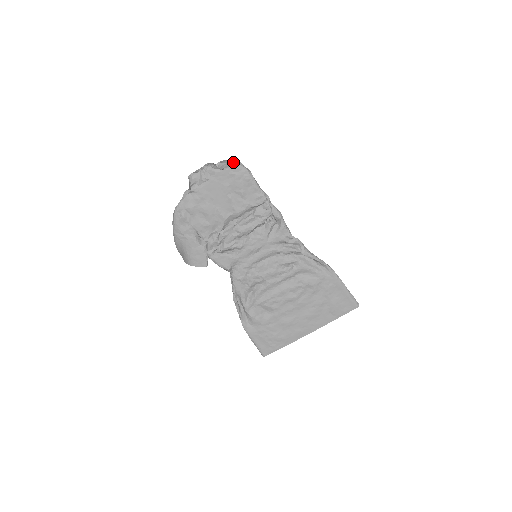
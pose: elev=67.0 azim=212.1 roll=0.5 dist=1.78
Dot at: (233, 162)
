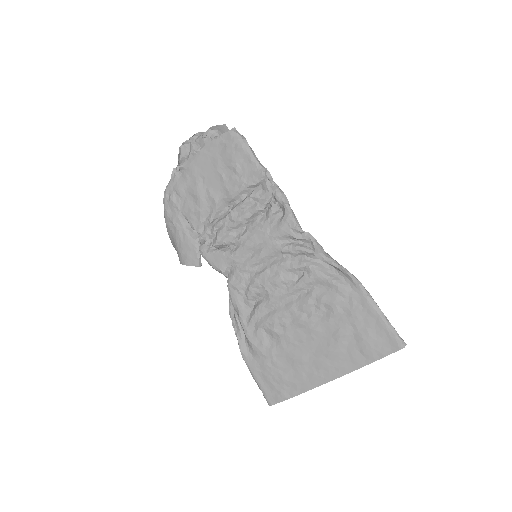
Dot at: (225, 128)
